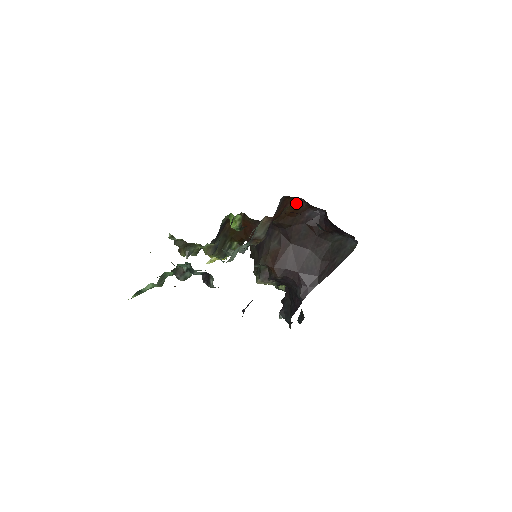
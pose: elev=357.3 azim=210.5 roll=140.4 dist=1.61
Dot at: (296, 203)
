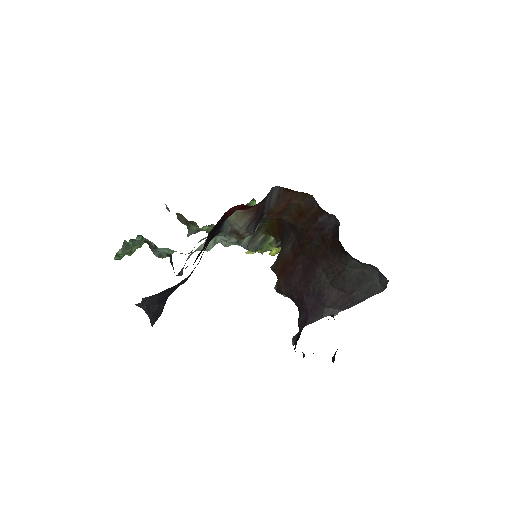
Dot at: (306, 201)
